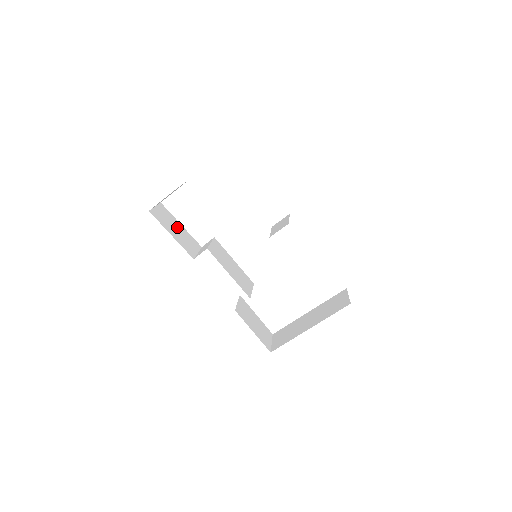
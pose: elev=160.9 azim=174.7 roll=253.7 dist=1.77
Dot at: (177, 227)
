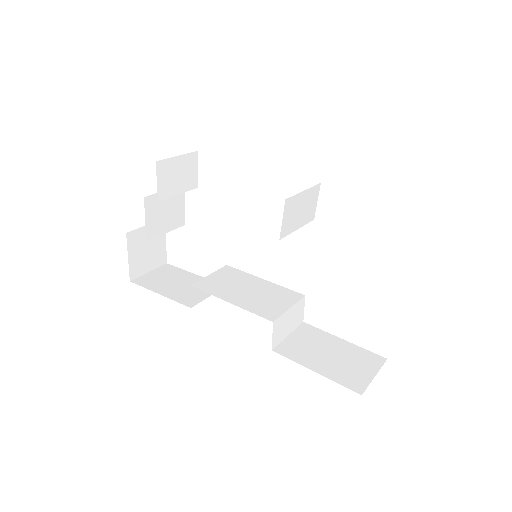
Dot at: (182, 280)
